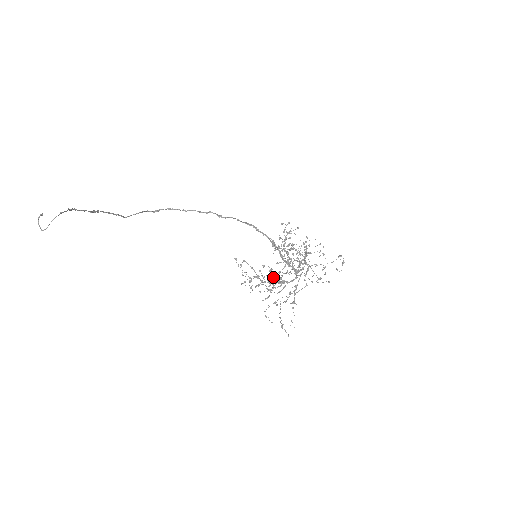
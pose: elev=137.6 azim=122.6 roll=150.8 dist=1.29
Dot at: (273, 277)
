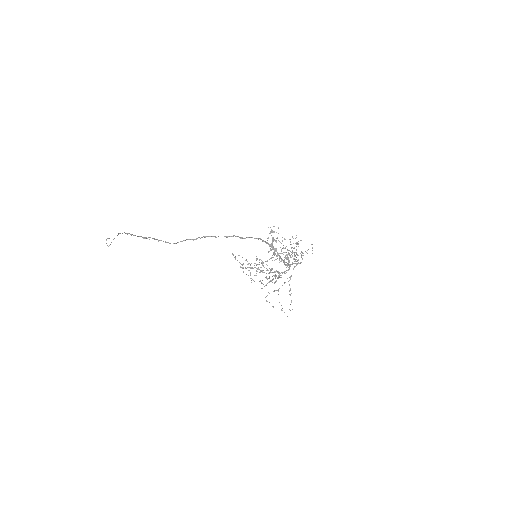
Dot at: occluded
